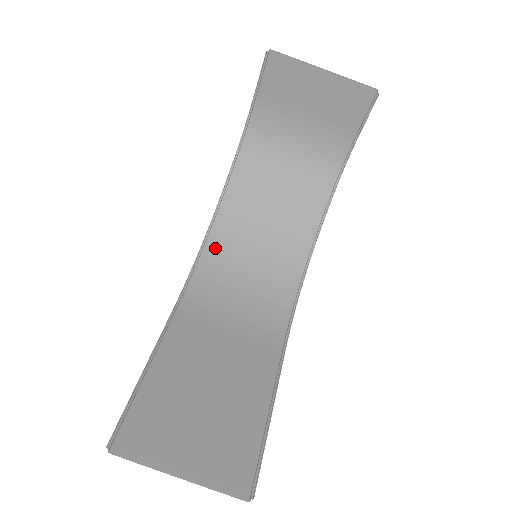
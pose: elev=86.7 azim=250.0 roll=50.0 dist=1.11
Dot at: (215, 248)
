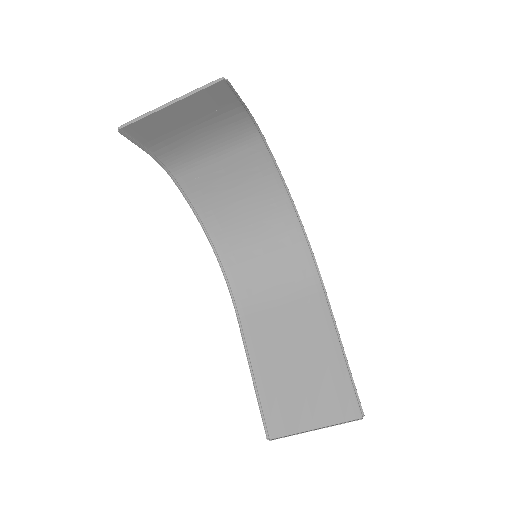
Dot at: (228, 255)
